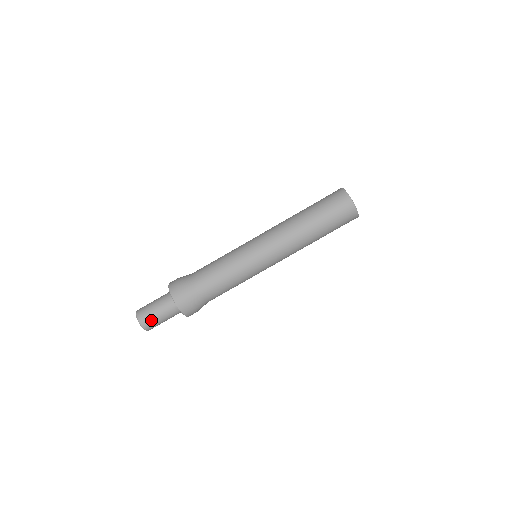
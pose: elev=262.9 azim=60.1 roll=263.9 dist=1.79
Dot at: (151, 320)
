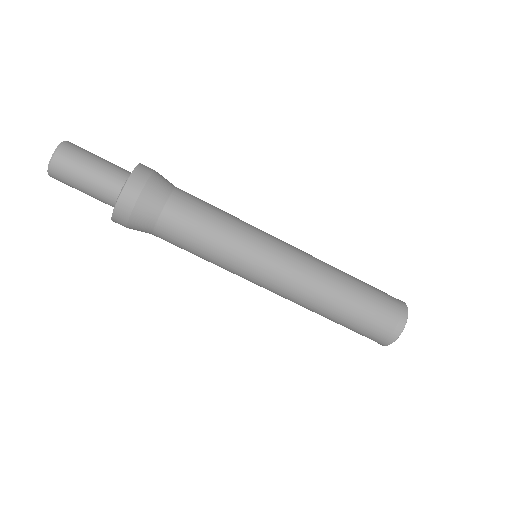
Dot at: (69, 172)
